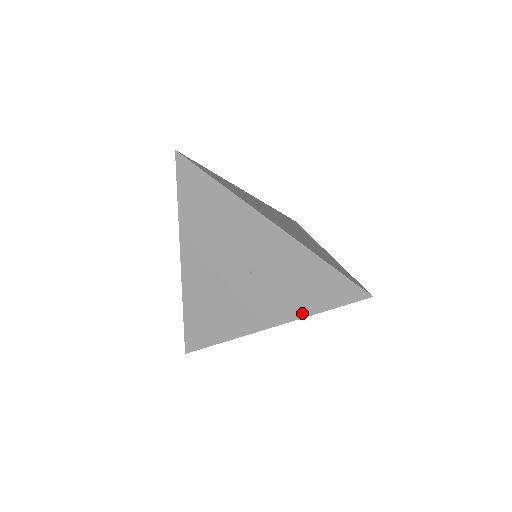
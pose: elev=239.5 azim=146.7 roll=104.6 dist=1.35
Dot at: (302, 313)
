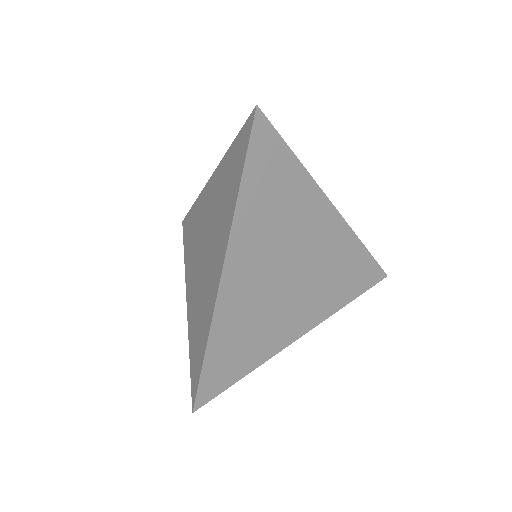
Dot at: (337, 307)
